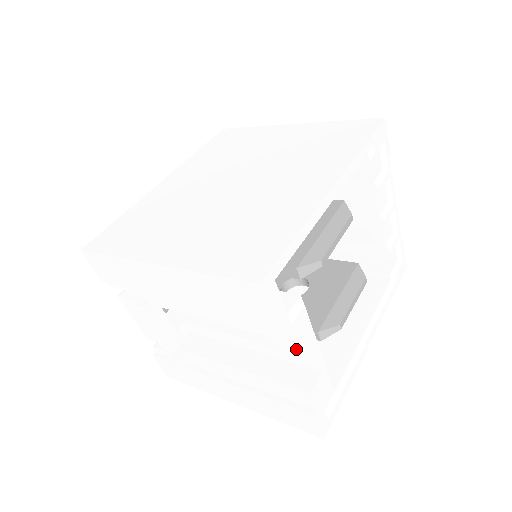
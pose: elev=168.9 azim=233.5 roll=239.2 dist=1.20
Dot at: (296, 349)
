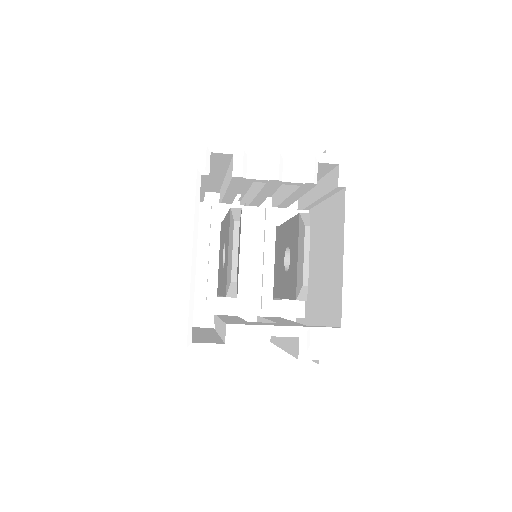
Dot at: occluded
